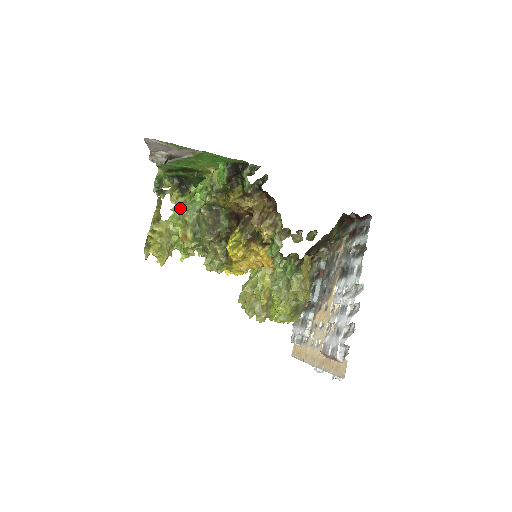
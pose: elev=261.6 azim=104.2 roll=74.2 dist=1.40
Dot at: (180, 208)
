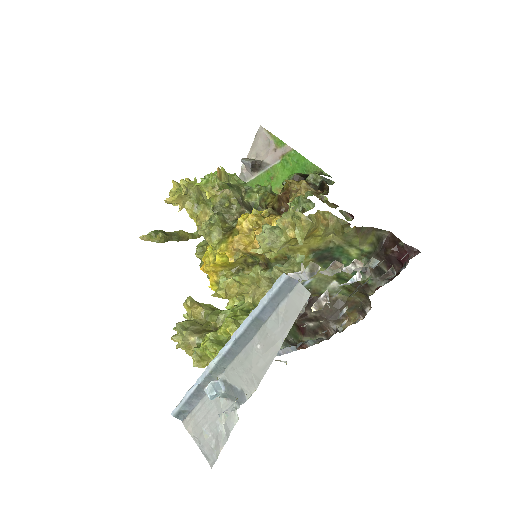
Dot at: (234, 175)
